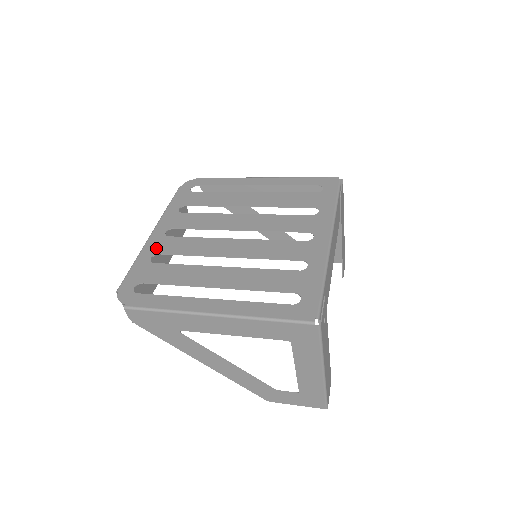
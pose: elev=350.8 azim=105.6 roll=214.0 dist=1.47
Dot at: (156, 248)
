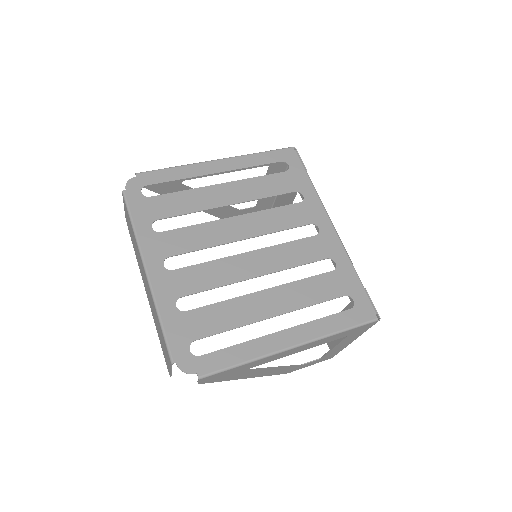
Dot at: (171, 291)
